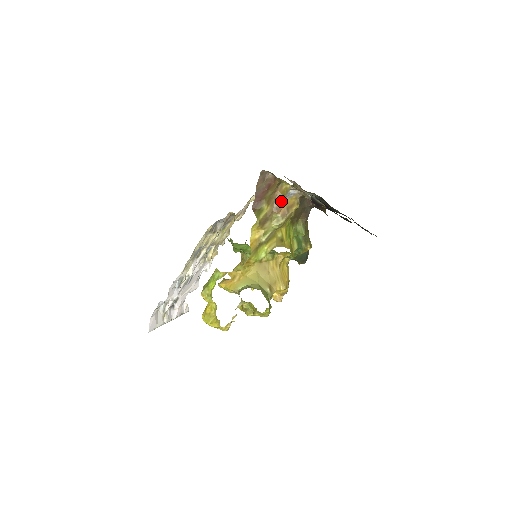
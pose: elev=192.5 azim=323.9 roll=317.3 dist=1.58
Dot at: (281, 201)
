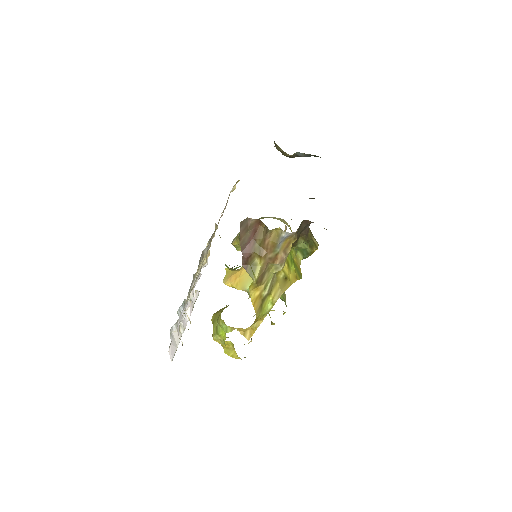
Dot at: (275, 249)
